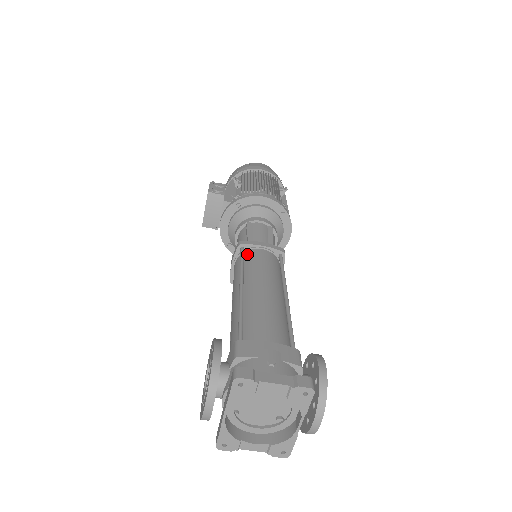
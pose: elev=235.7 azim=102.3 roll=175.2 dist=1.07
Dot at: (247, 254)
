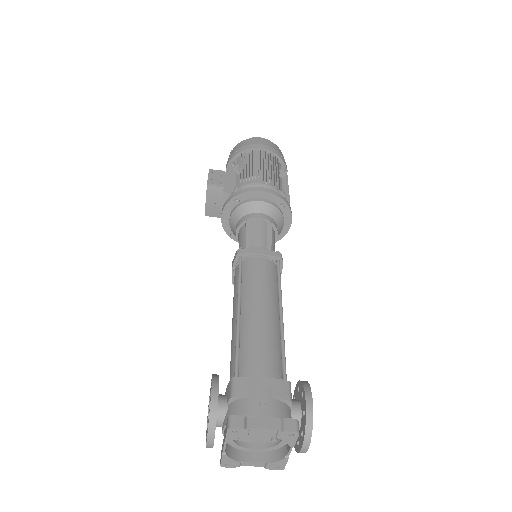
Dot at: (245, 264)
